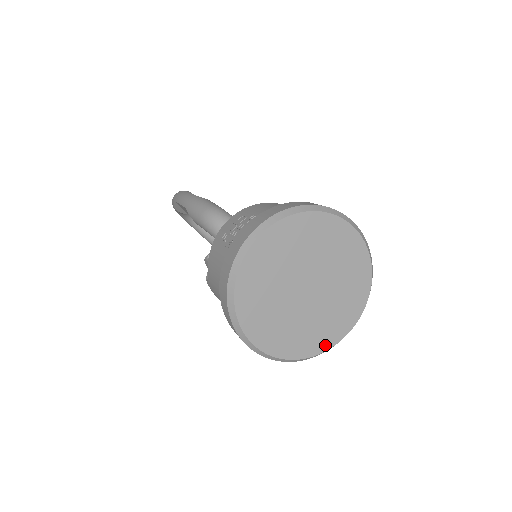
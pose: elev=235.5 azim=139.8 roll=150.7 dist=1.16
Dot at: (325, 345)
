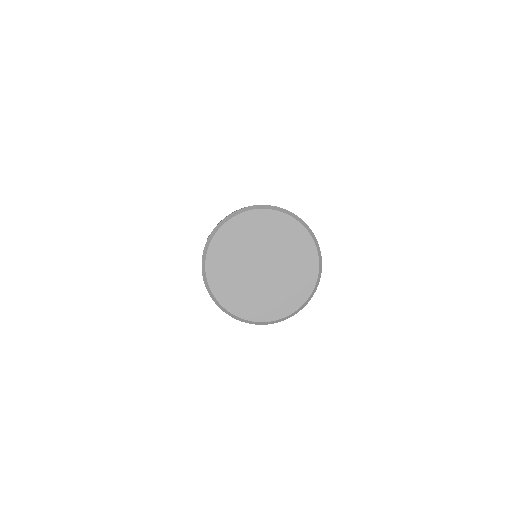
Dot at: (303, 297)
